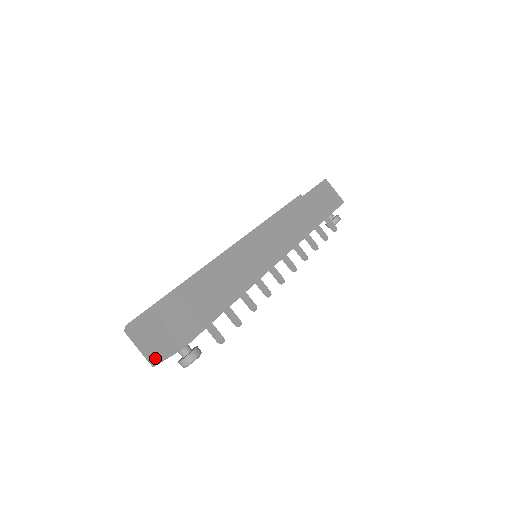
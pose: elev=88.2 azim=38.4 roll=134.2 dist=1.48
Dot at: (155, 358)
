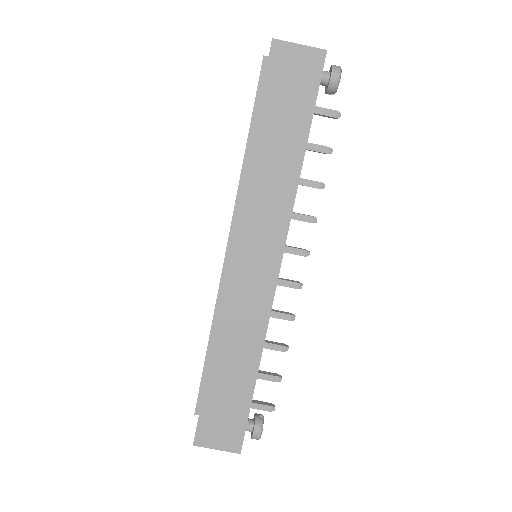
Dot at: occluded
